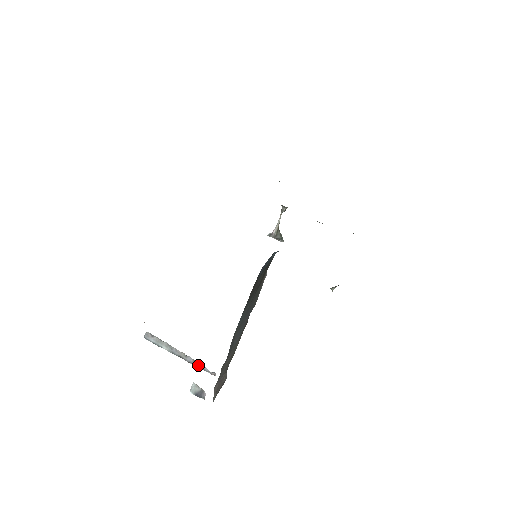
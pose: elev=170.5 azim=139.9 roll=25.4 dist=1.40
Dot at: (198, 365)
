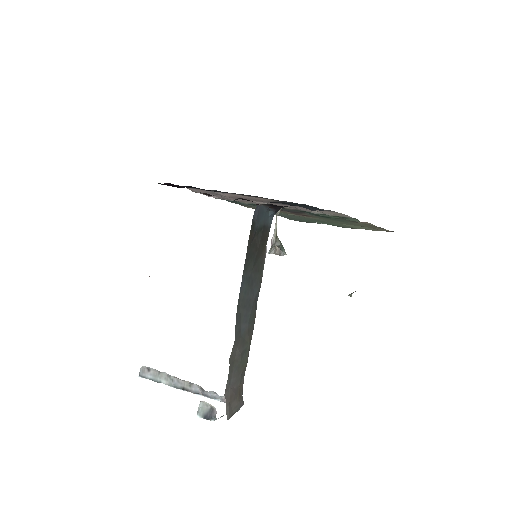
Dot at: (206, 393)
